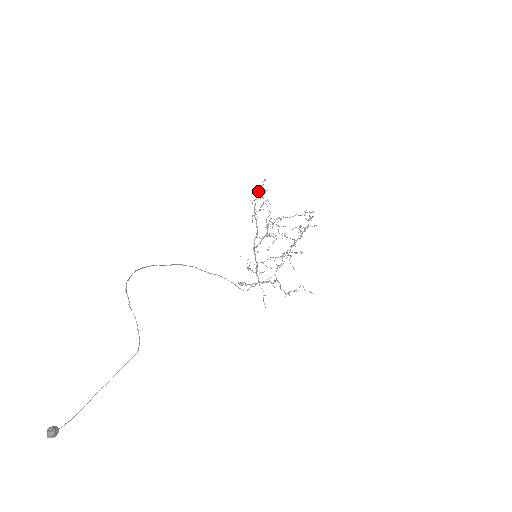
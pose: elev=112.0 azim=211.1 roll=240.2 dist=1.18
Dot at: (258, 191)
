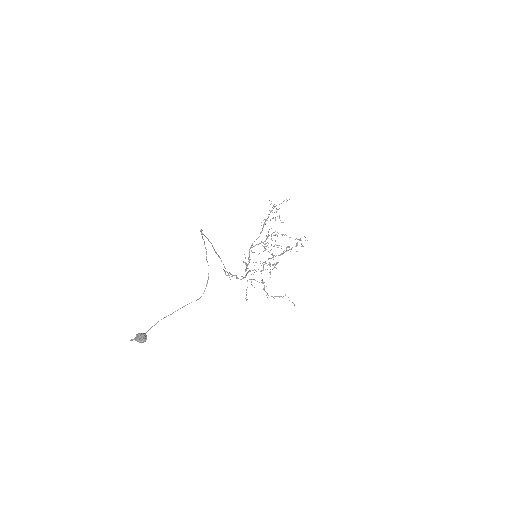
Dot at: (276, 205)
